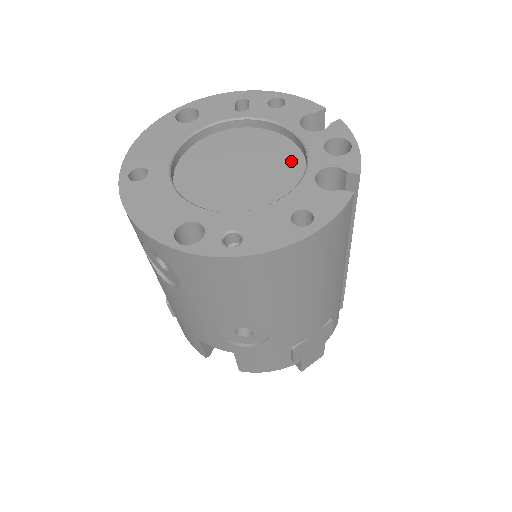
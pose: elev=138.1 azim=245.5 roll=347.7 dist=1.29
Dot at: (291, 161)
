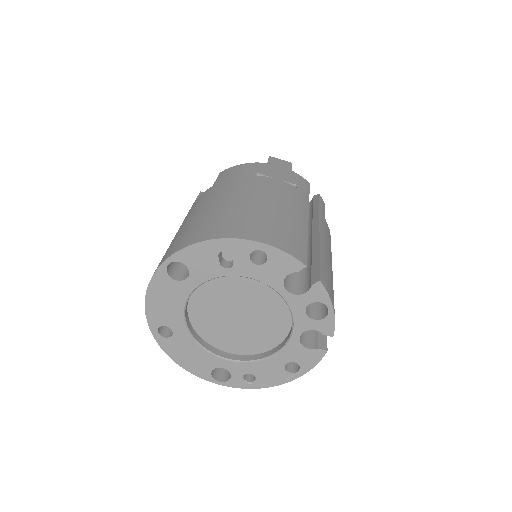
Dot at: (280, 309)
